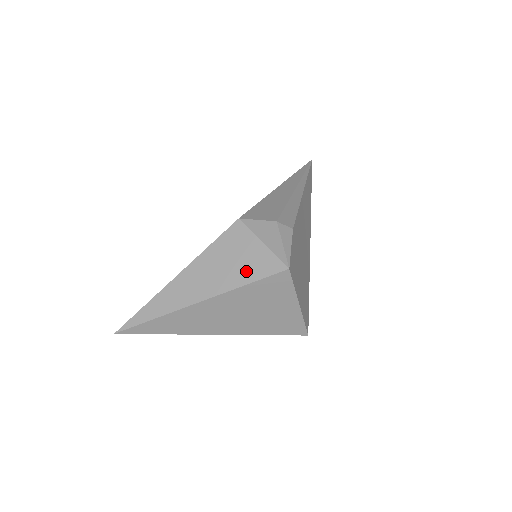
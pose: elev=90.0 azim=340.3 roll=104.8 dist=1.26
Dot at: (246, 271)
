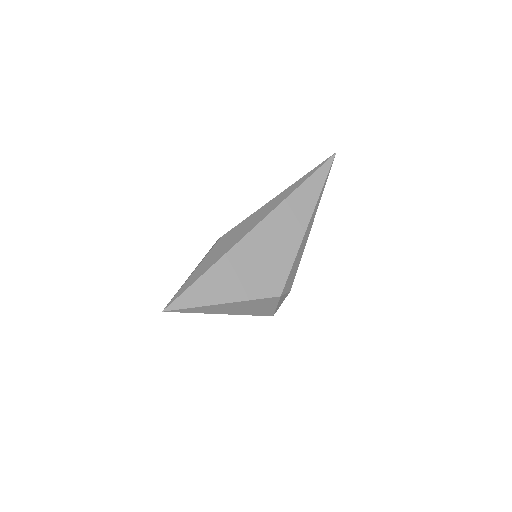
Dot at: (257, 312)
